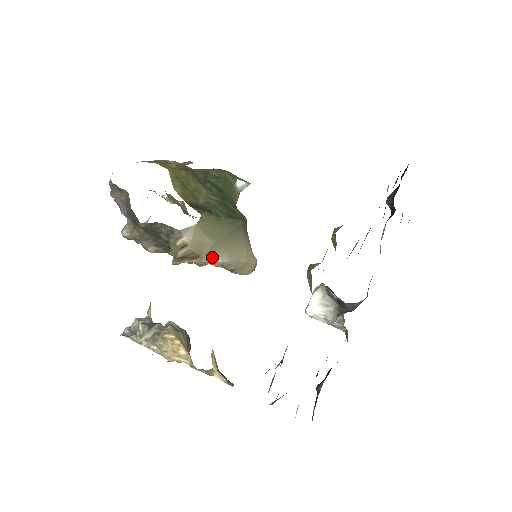
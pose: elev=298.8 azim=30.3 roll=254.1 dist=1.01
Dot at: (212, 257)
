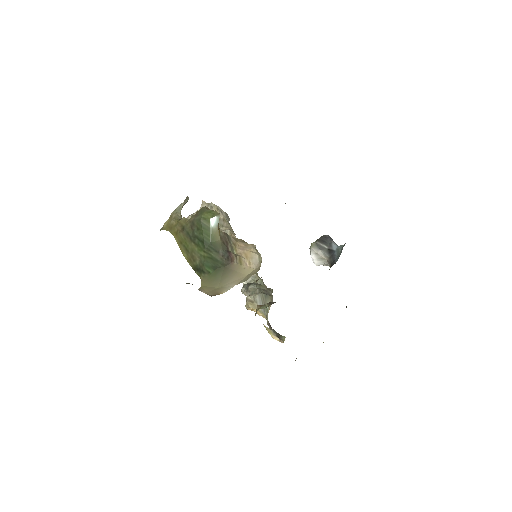
Dot at: (225, 290)
